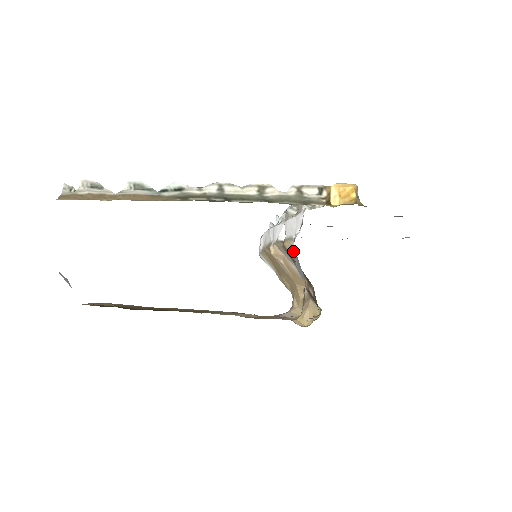
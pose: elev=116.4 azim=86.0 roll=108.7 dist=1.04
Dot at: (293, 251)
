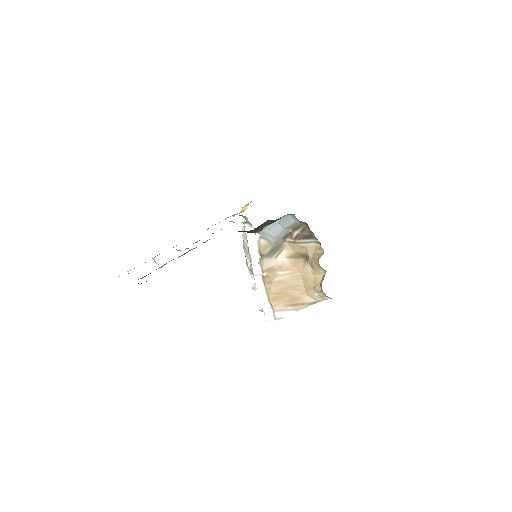
Dot at: (267, 244)
